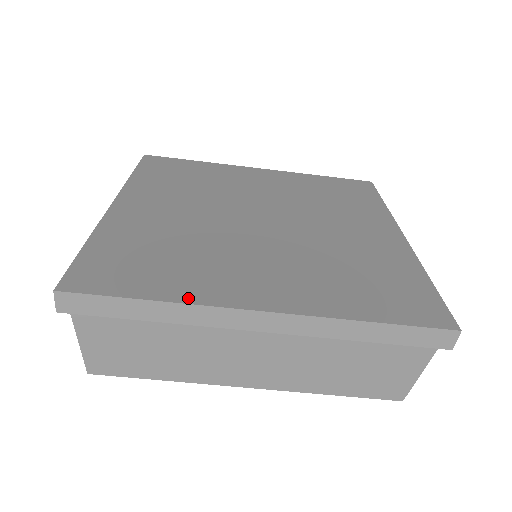
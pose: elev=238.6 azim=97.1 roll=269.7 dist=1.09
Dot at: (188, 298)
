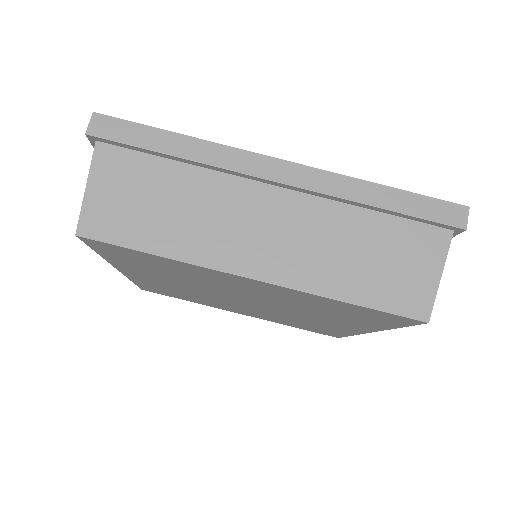
Dot at: (213, 145)
